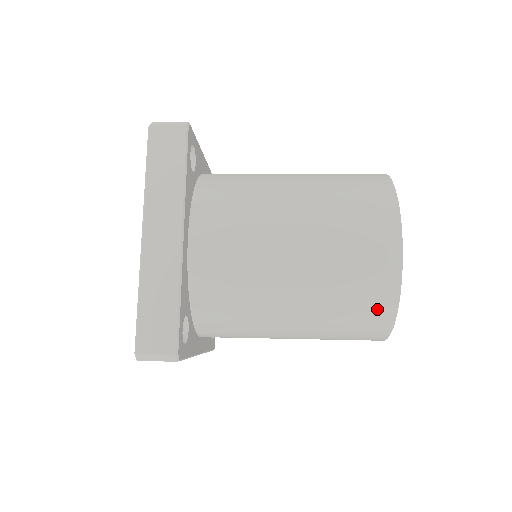
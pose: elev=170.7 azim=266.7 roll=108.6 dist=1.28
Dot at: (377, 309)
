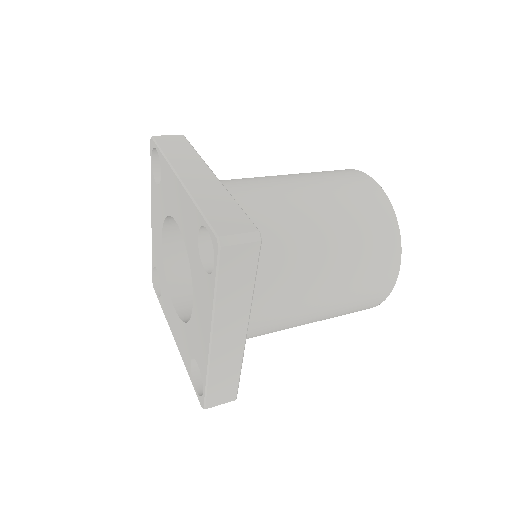
Dot at: (383, 221)
